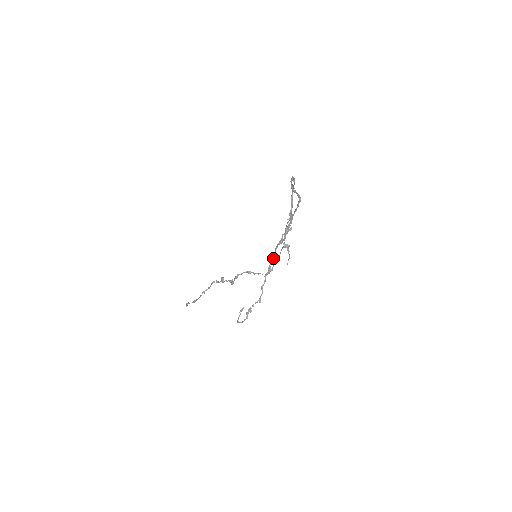
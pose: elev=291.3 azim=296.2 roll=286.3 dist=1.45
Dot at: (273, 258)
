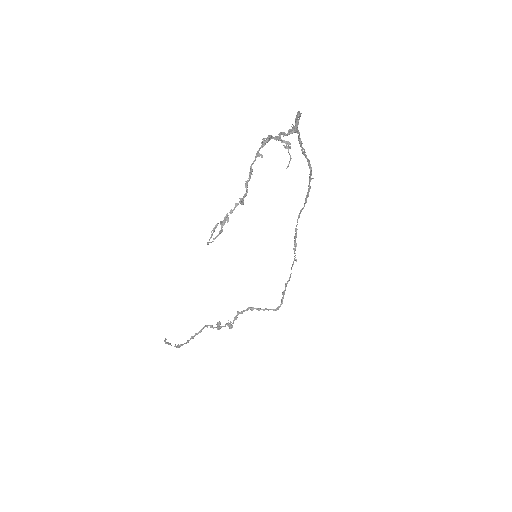
Dot at: (263, 140)
